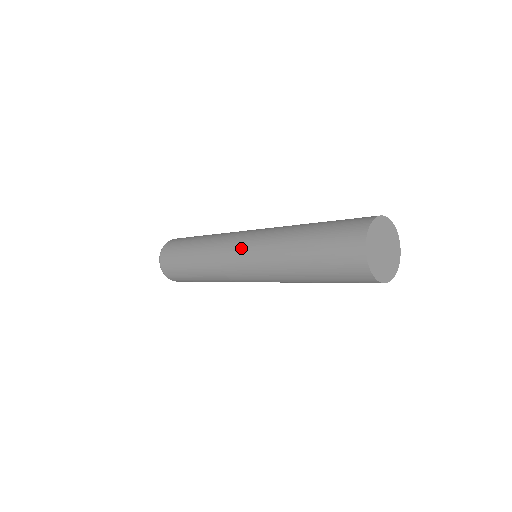
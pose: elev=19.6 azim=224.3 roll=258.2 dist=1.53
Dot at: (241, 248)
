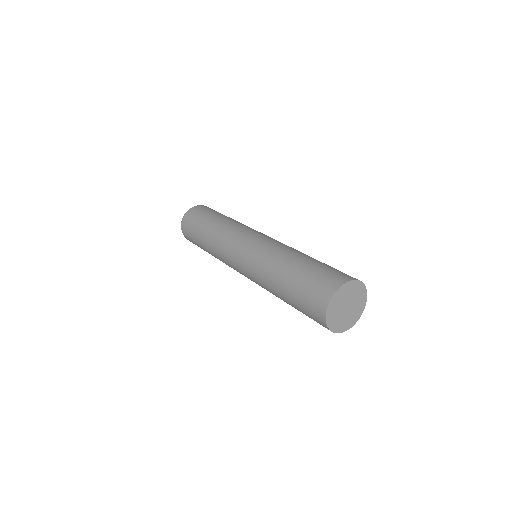
Dot at: (239, 262)
